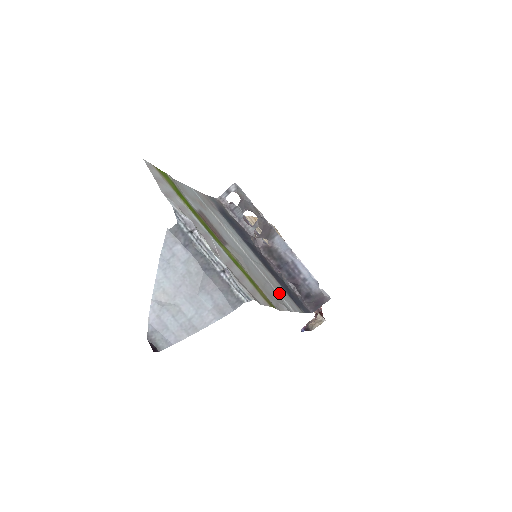
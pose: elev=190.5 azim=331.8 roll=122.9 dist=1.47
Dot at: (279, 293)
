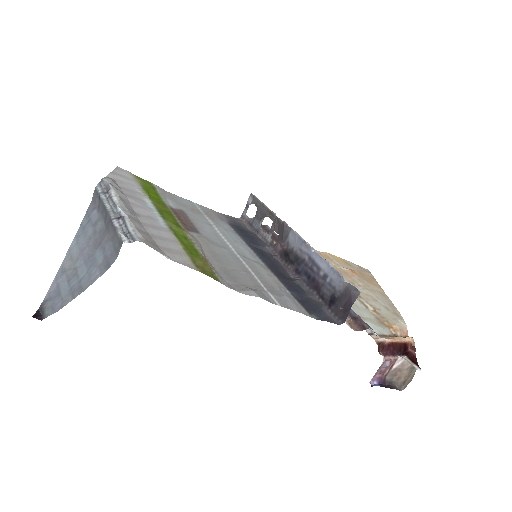
Dot at: (266, 286)
